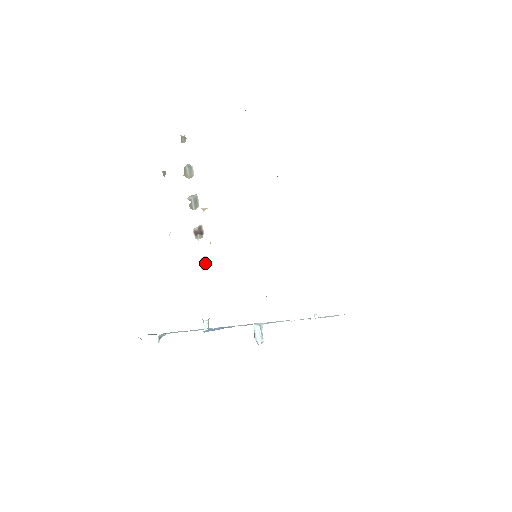
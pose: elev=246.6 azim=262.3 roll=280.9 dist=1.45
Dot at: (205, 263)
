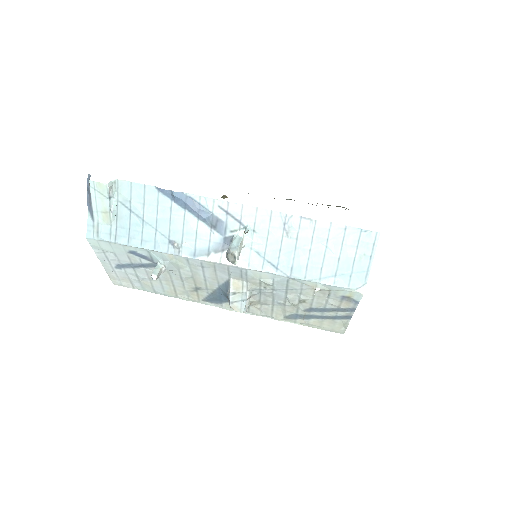
Dot at: occluded
